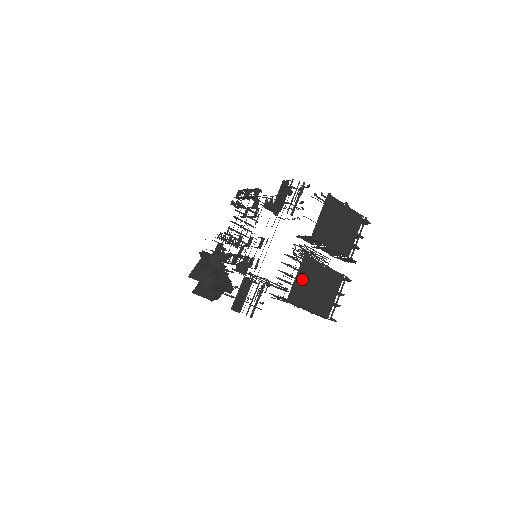
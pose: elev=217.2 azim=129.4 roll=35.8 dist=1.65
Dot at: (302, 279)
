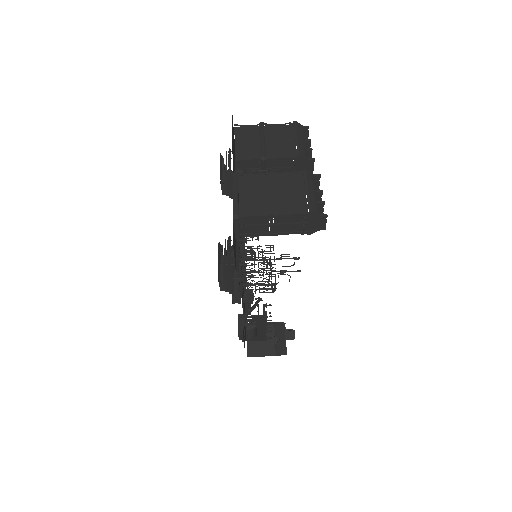
Dot at: (245, 194)
